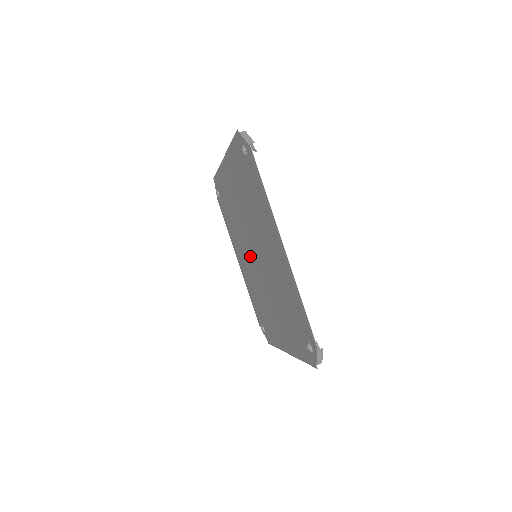
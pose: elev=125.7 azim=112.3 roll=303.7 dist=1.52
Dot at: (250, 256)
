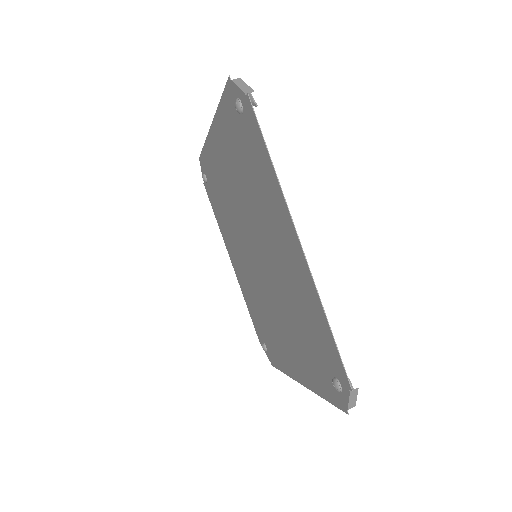
Dot at: (248, 256)
